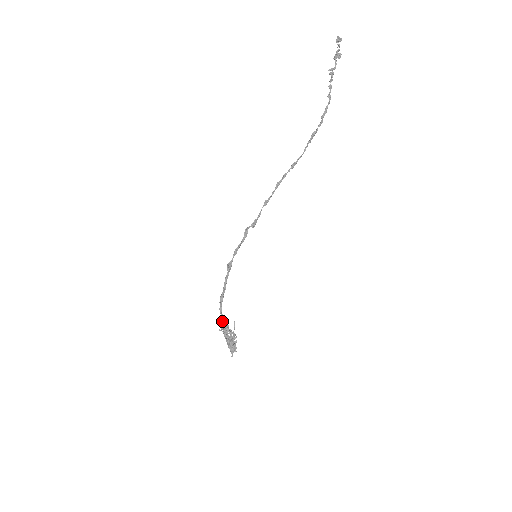
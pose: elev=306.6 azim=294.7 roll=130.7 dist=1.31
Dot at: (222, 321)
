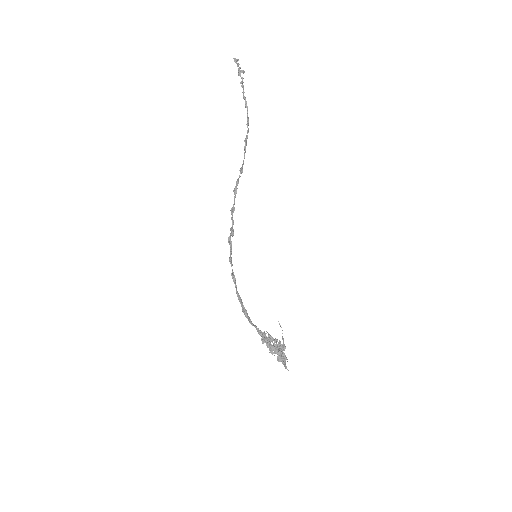
Dot at: (261, 332)
